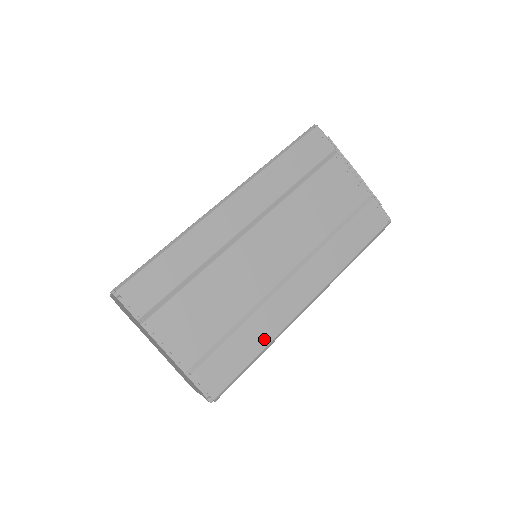
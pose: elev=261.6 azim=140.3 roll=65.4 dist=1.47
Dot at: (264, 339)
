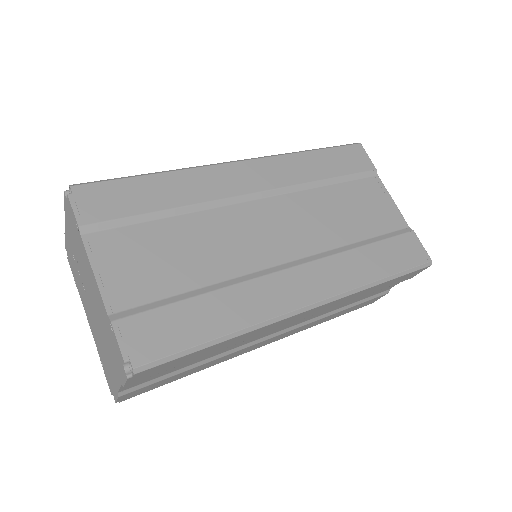
Dot at: (235, 321)
